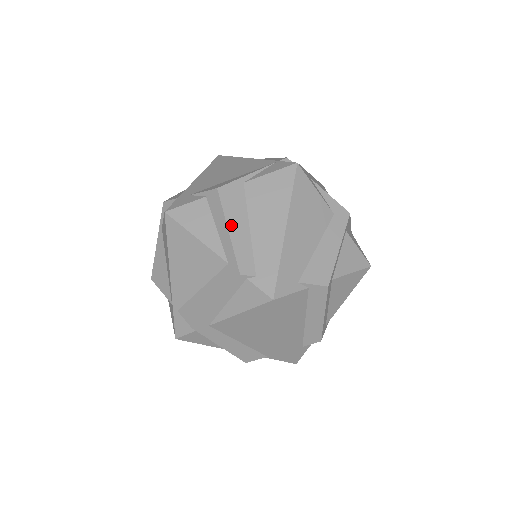
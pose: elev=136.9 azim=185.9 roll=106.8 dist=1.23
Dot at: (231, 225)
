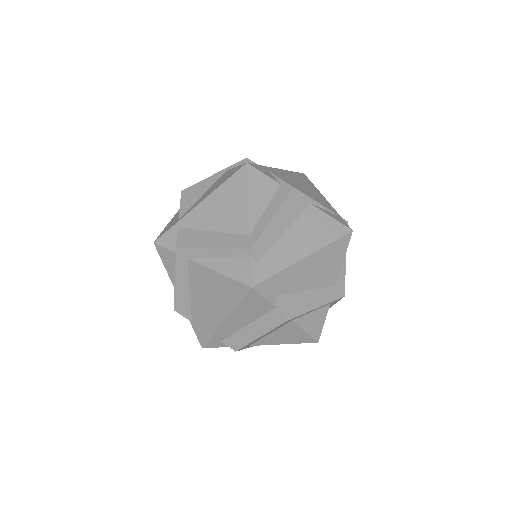
Dot at: (278, 217)
